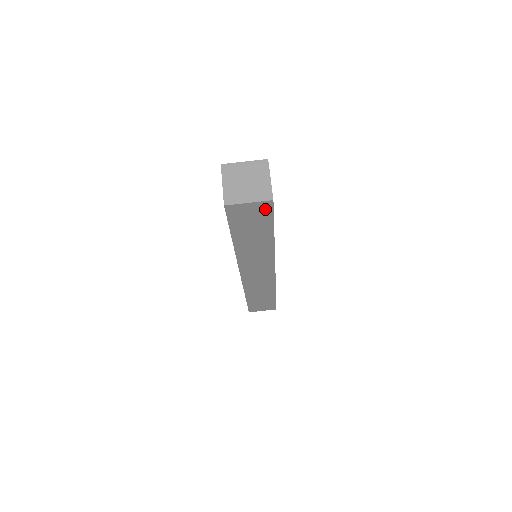
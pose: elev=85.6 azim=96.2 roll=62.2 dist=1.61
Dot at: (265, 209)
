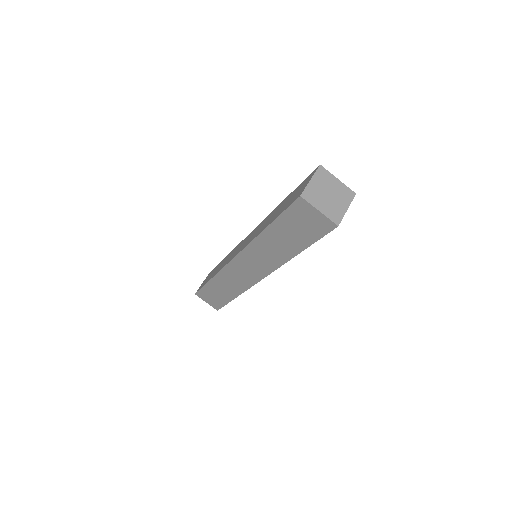
Dot at: (323, 227)
